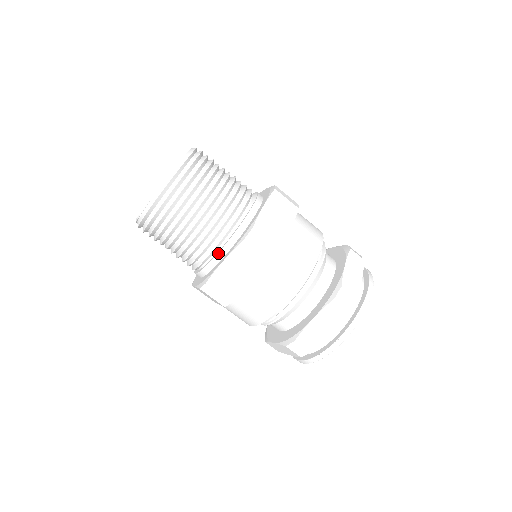
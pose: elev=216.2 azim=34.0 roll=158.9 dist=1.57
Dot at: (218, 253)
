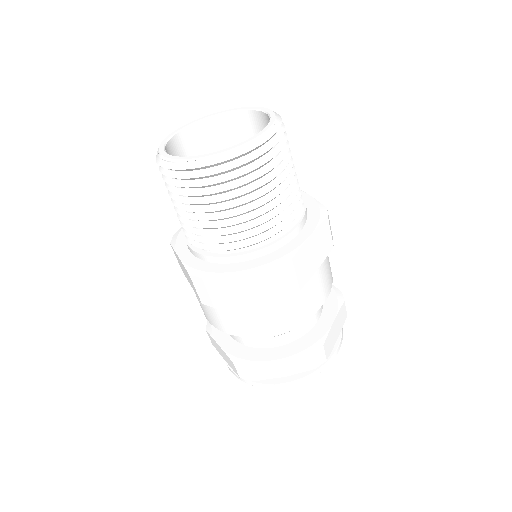
Dot at: (235, 256)
